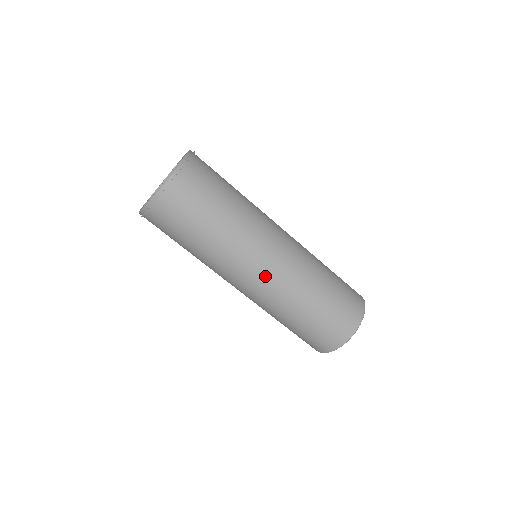
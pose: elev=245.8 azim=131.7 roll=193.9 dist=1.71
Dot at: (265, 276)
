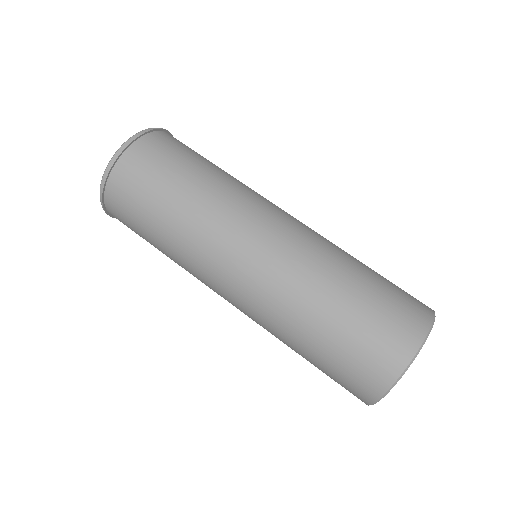
Dot at: (295, 218)
